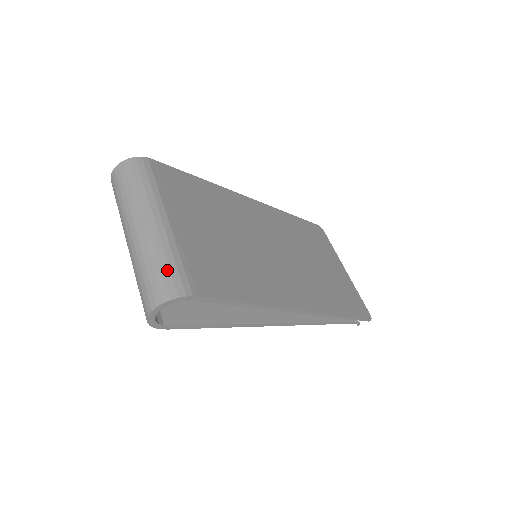
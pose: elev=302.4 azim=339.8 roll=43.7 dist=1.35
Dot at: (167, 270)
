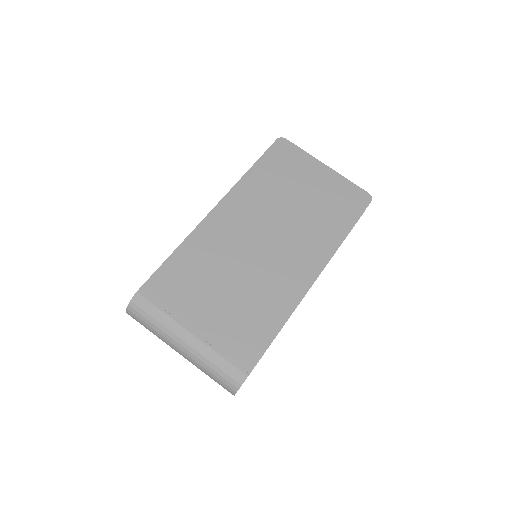
Dot at: (221, 372)
